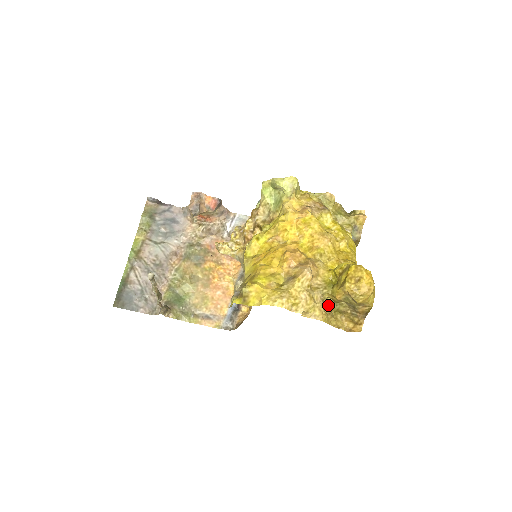
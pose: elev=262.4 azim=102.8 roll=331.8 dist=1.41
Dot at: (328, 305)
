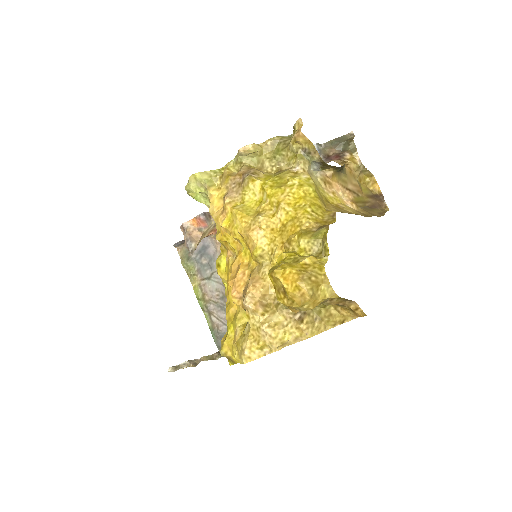
Dot at: occluded
